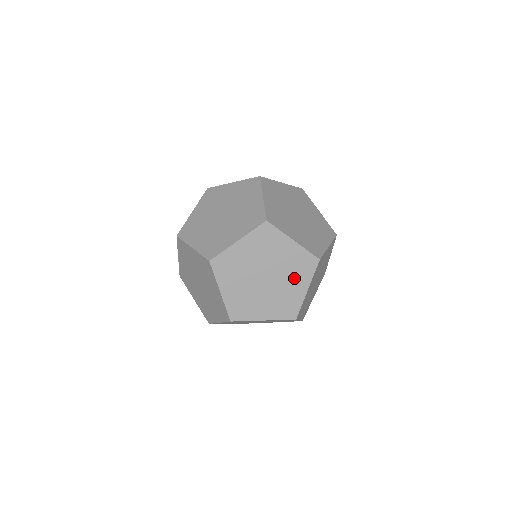
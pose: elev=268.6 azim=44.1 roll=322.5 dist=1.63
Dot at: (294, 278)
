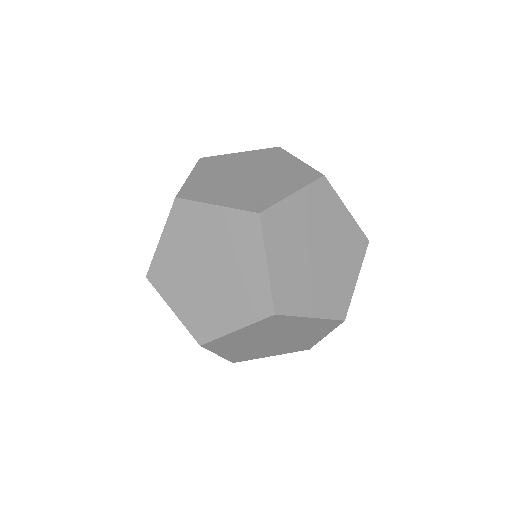
Dot at: (241, 255)
